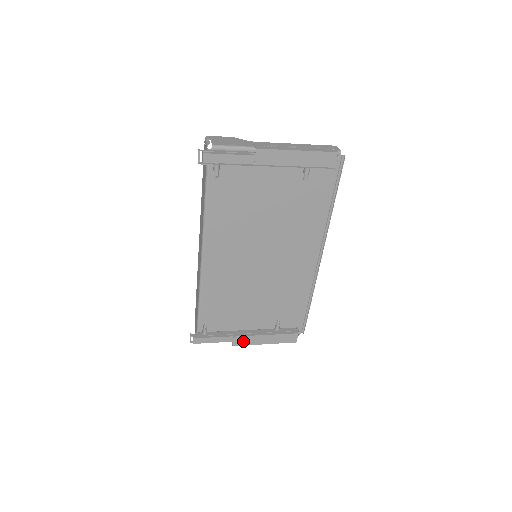
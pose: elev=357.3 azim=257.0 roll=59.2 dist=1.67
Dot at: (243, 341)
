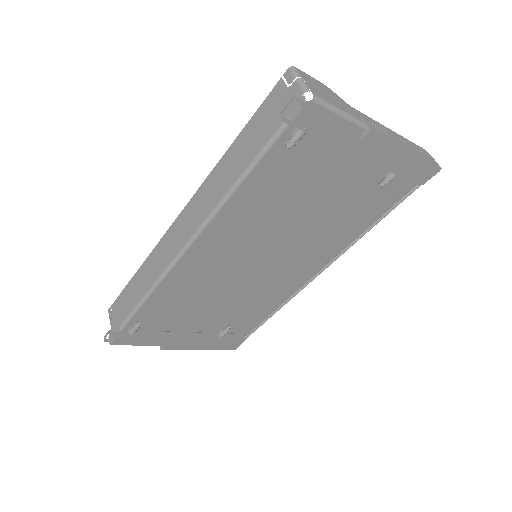
Dot at: (177, 346)
